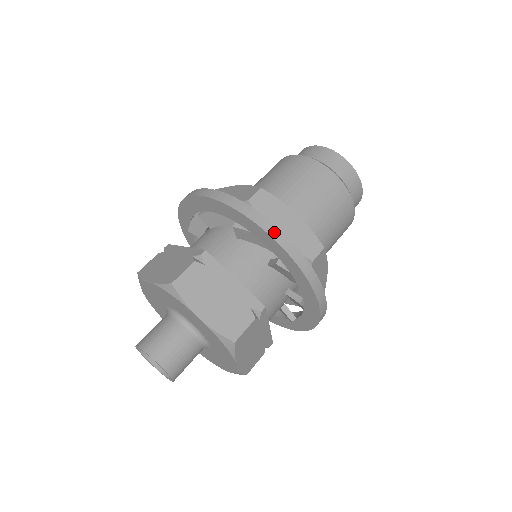
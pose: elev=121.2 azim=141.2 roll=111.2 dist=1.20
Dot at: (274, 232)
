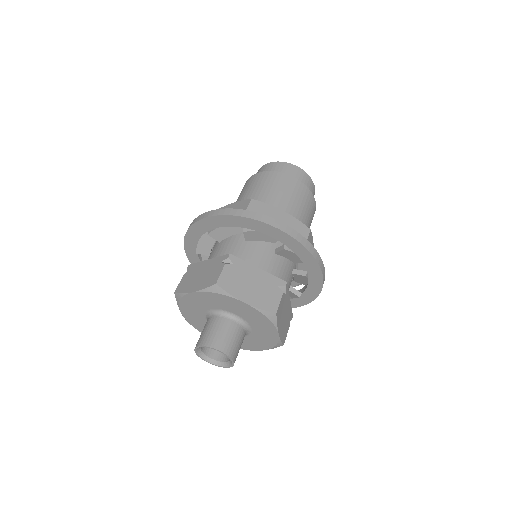
Dot at: (277, 224)
